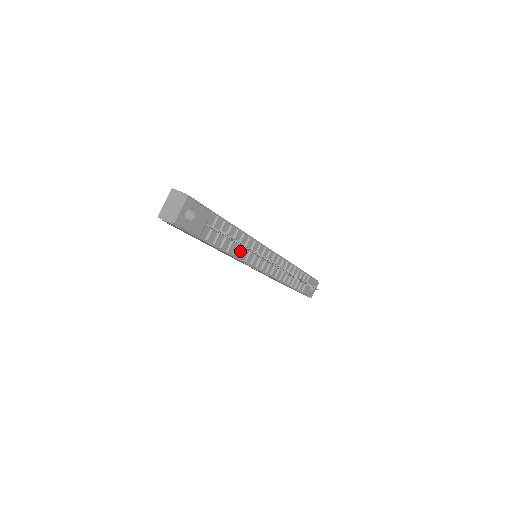
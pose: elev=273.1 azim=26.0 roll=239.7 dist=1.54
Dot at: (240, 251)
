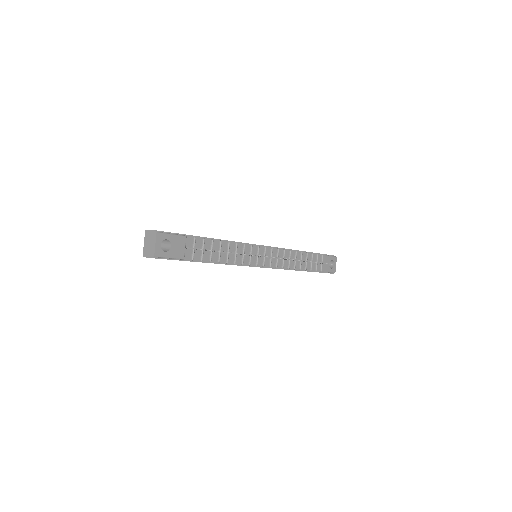
Dot at: (233, 258)
